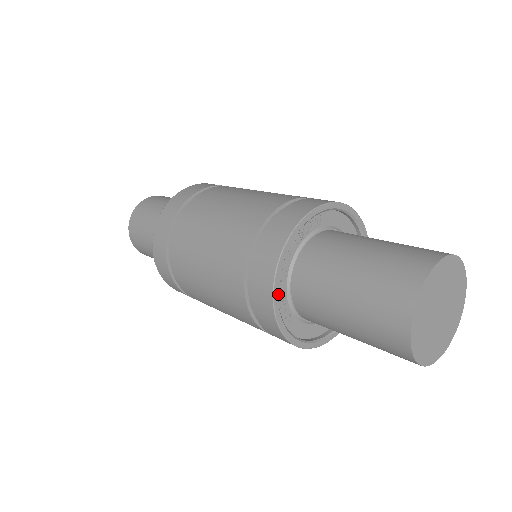
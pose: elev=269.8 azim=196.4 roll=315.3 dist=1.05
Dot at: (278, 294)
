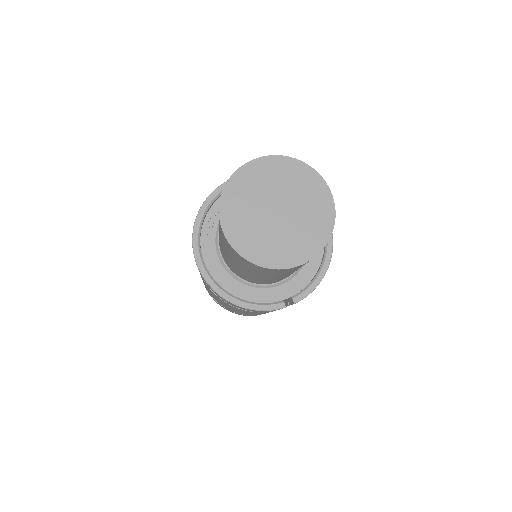
Dot at: occluded
